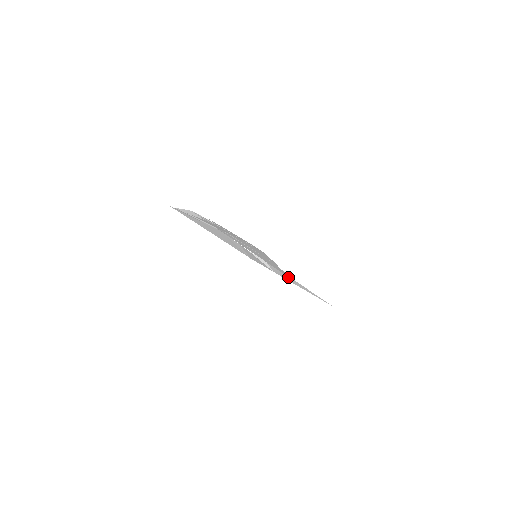
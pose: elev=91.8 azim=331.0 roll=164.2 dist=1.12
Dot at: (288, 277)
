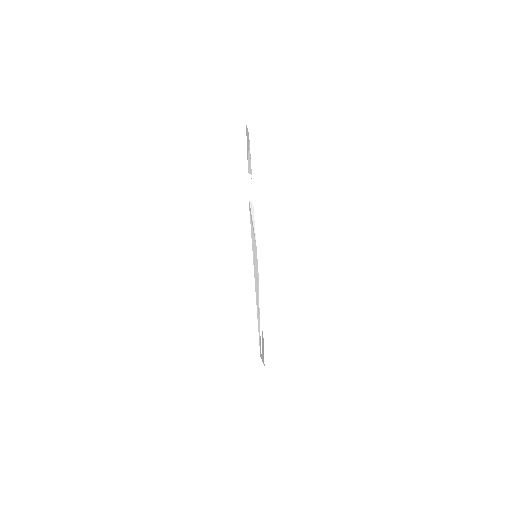
Dot at: occluded
